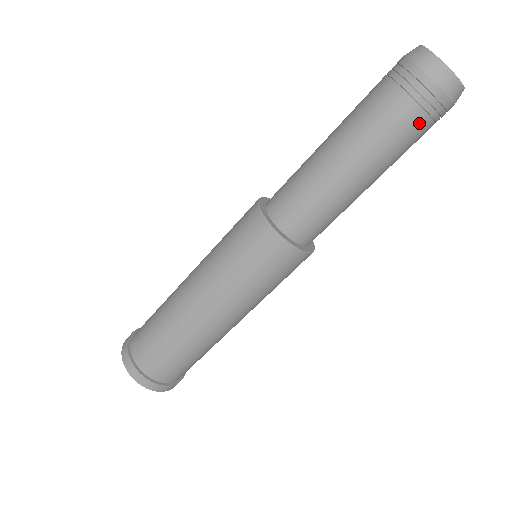
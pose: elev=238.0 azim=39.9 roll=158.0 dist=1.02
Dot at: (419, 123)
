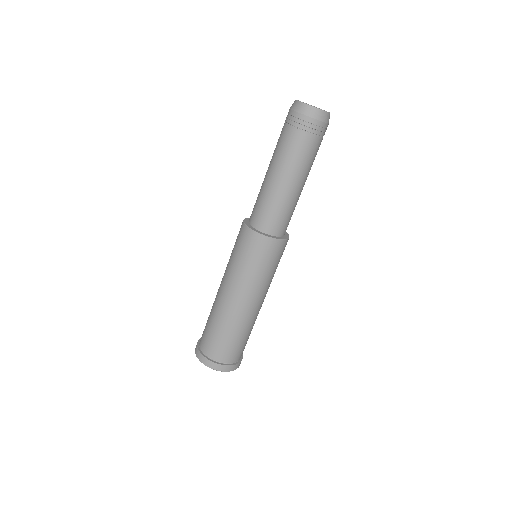
Dot at: (320, 143)
